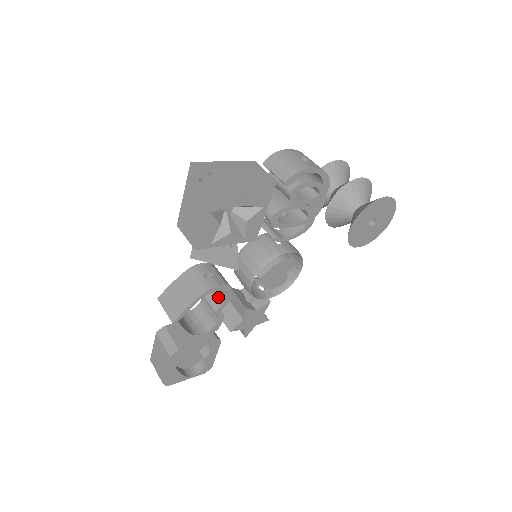
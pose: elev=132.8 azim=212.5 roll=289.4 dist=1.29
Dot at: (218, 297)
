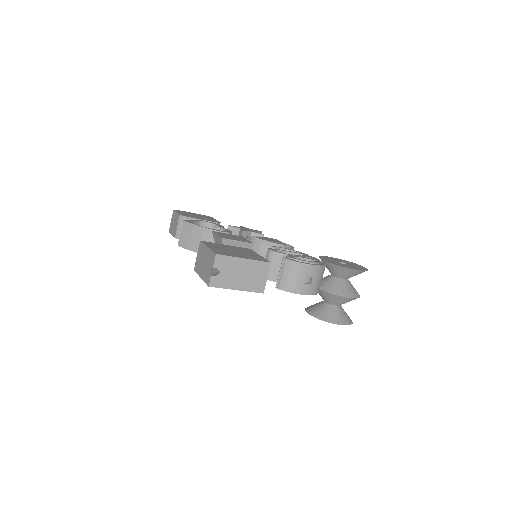
Dot at: occluded
